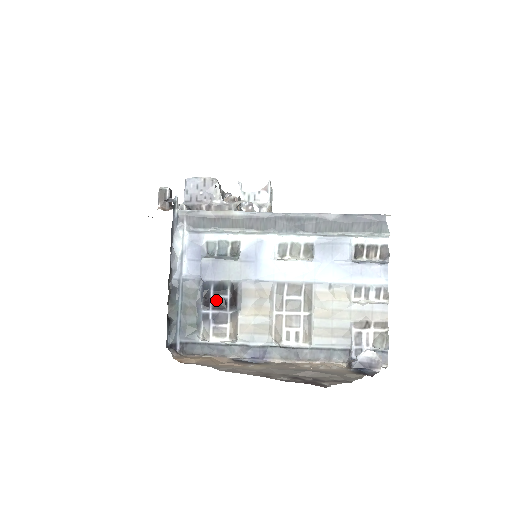
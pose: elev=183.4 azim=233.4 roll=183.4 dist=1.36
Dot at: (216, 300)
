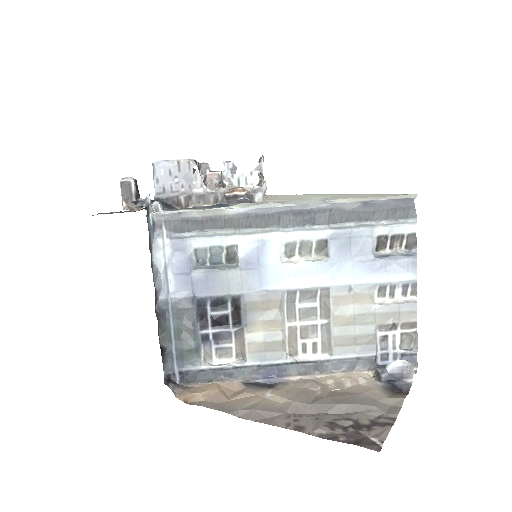
Dot at: (215, 318)
